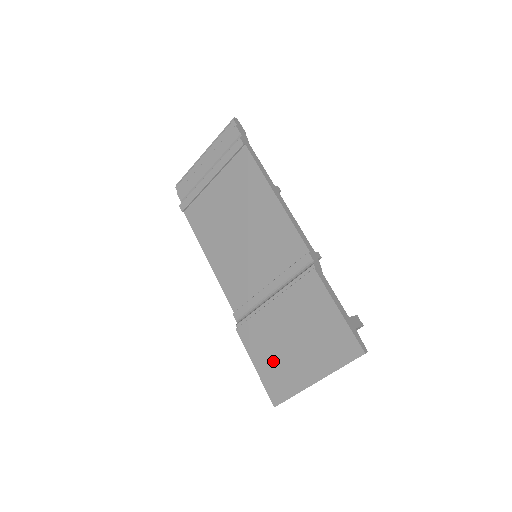
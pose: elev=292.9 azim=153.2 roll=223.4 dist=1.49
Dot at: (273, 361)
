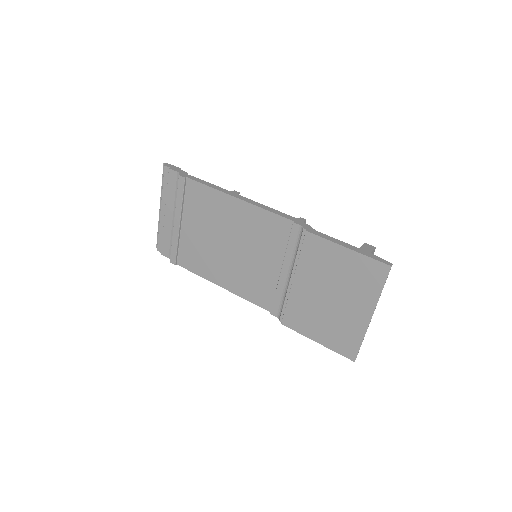
Dot at: (327, 327)
